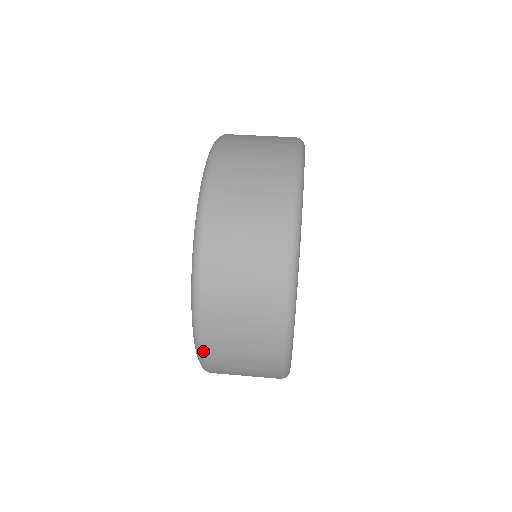
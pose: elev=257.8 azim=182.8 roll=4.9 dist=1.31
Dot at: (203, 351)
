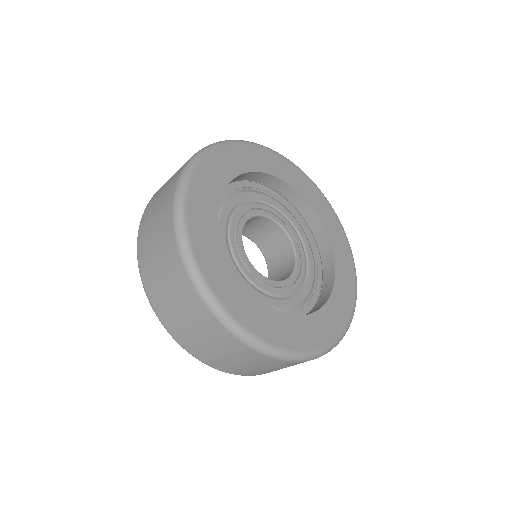
Dot at: occluded
